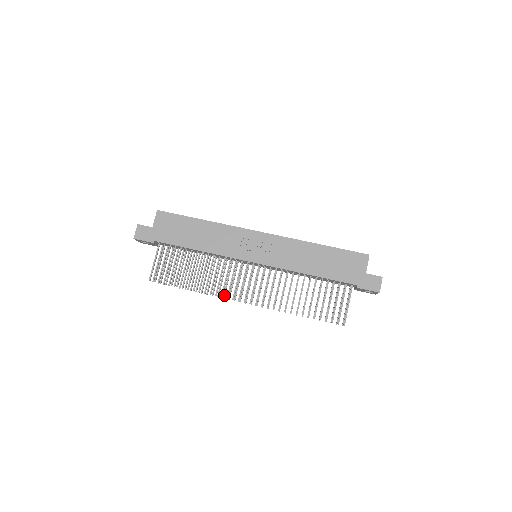
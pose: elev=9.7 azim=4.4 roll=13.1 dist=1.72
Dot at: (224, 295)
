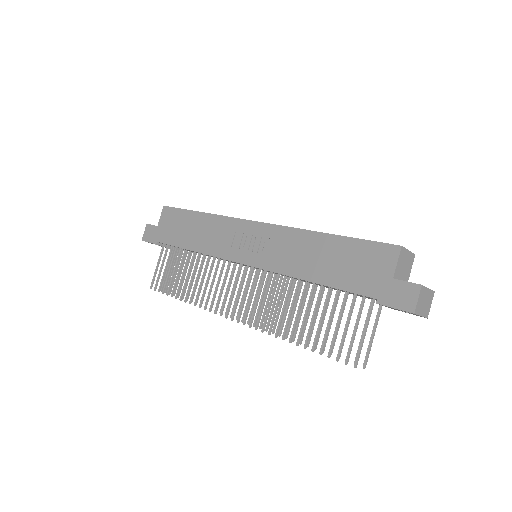
Dot at: occluded
